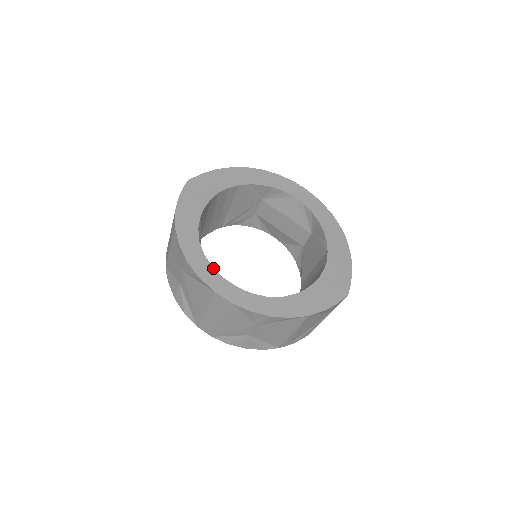
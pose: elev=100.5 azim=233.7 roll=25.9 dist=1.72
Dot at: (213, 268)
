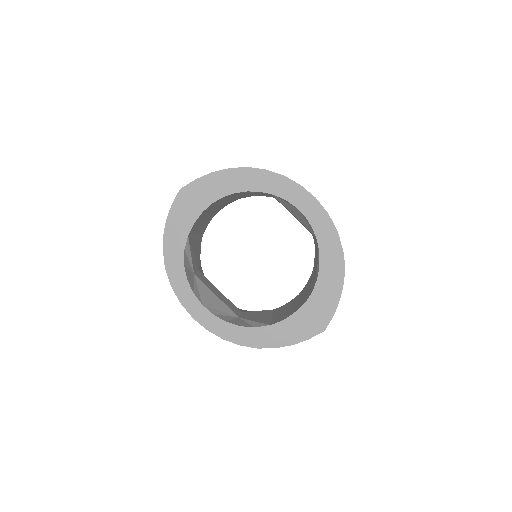
Dot at: (193, 294)
